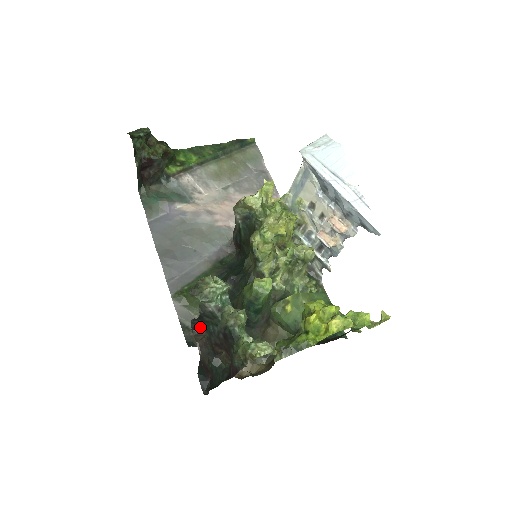
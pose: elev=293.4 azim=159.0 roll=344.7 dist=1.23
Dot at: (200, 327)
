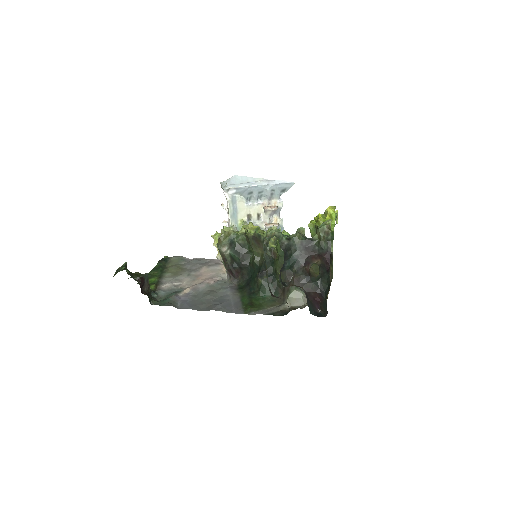
Dot at: (285, 282)
